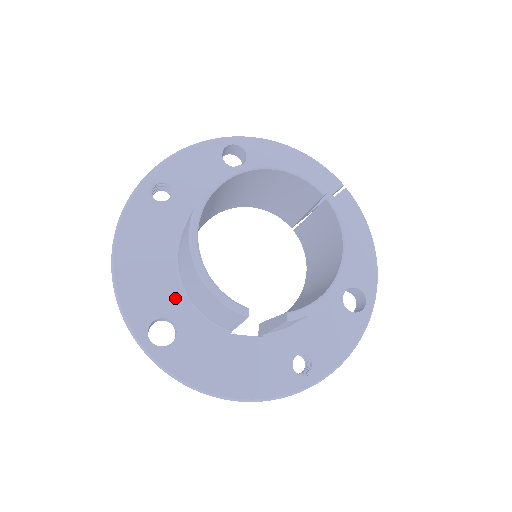
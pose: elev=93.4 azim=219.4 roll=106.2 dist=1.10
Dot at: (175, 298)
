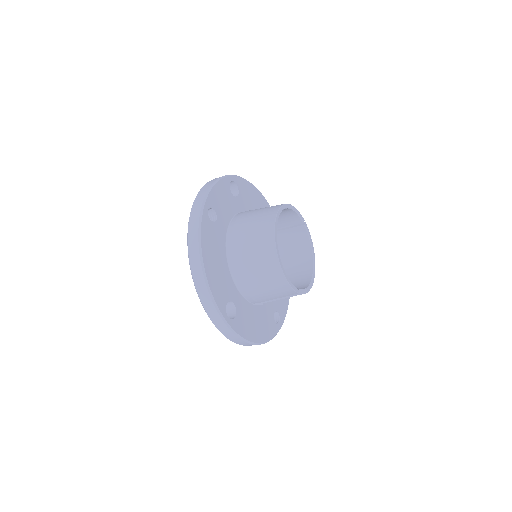
Dot at: (231, 287)
